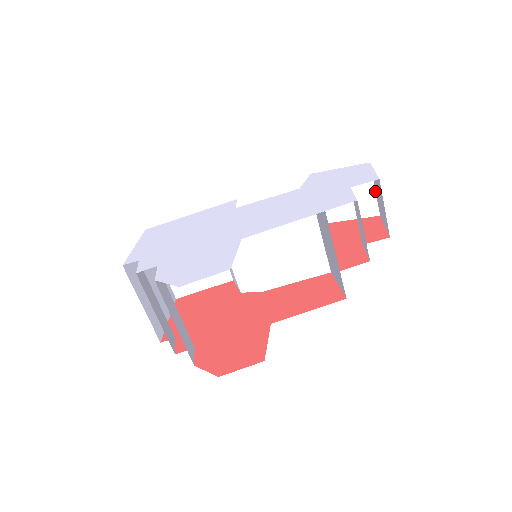
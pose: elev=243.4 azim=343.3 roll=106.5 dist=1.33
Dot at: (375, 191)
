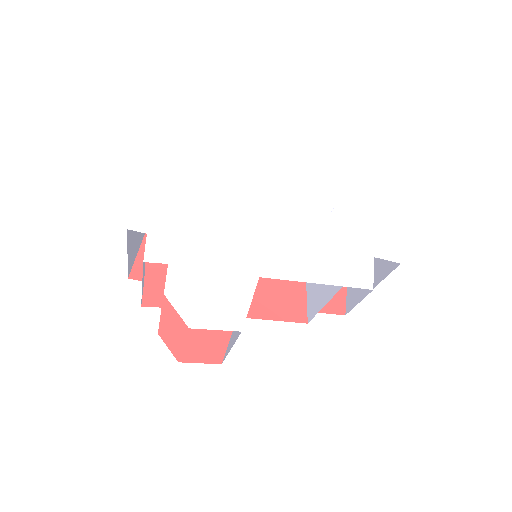
Dot at: occluded
